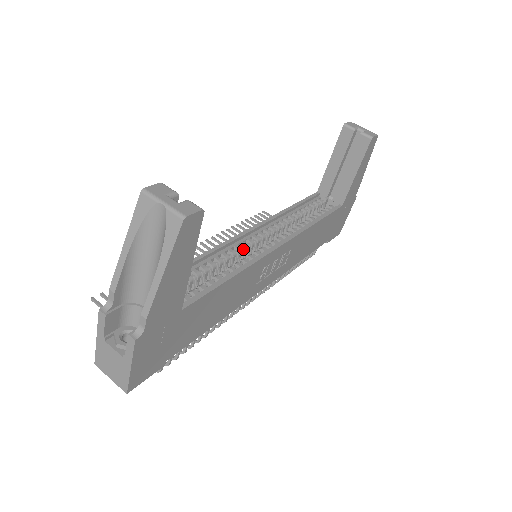
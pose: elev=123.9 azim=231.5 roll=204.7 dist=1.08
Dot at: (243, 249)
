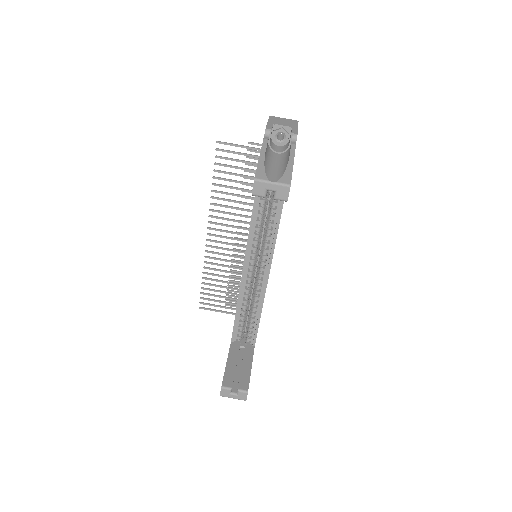
Dot at: (250, 281)
